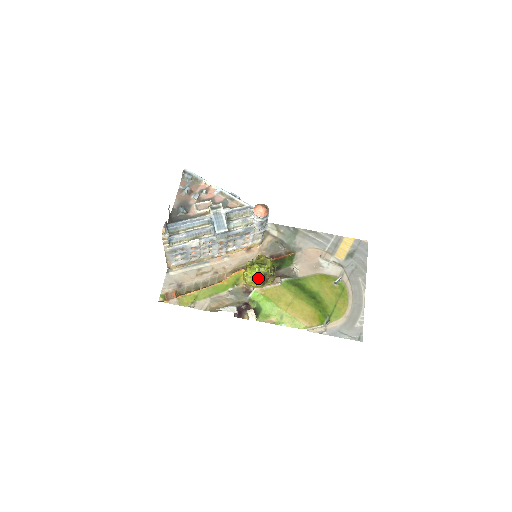
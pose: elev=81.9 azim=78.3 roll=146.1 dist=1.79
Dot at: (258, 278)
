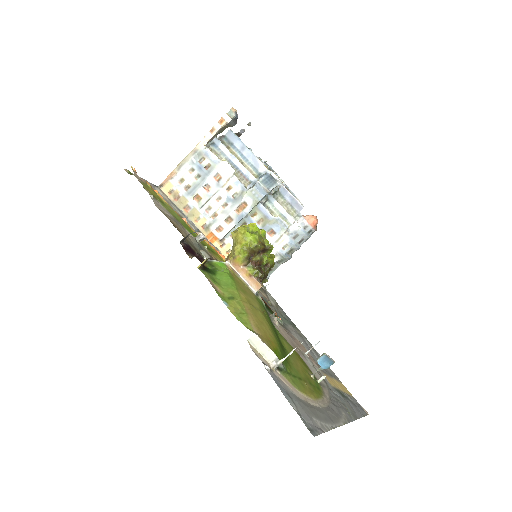
Dot at: (256, 235)
